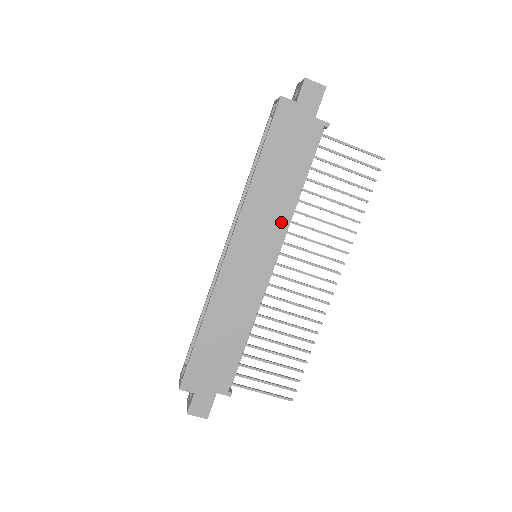
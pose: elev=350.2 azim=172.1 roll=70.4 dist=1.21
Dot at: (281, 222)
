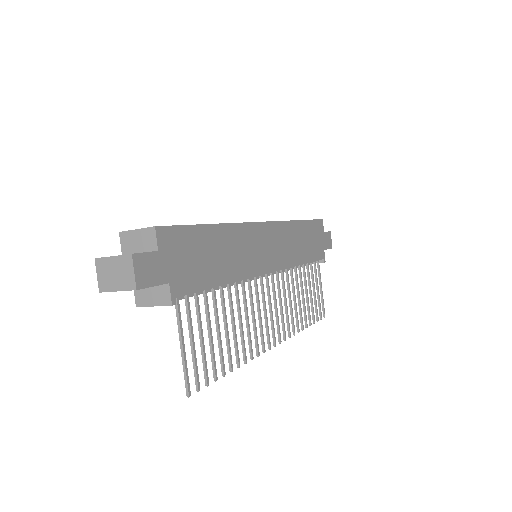
Dot at: (289, 260)
